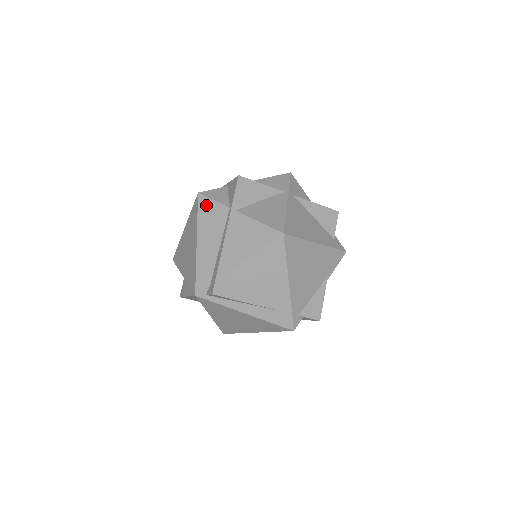
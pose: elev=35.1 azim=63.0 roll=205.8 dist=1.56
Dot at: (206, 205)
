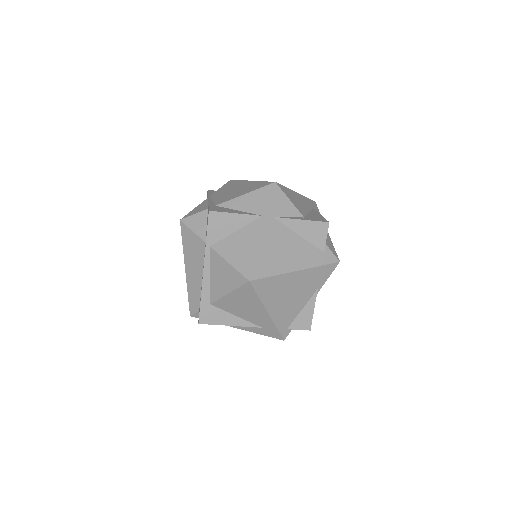
Dot at: (187, 235)
